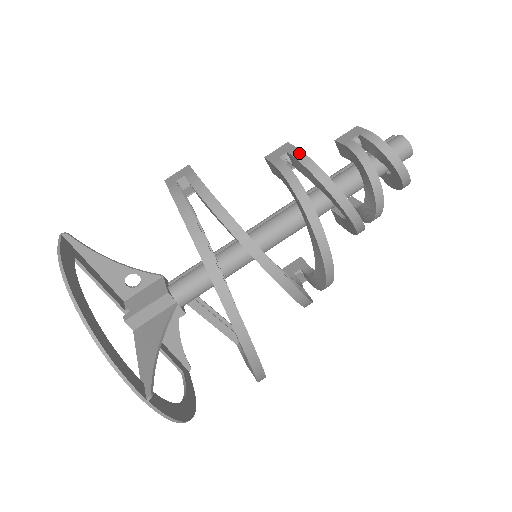
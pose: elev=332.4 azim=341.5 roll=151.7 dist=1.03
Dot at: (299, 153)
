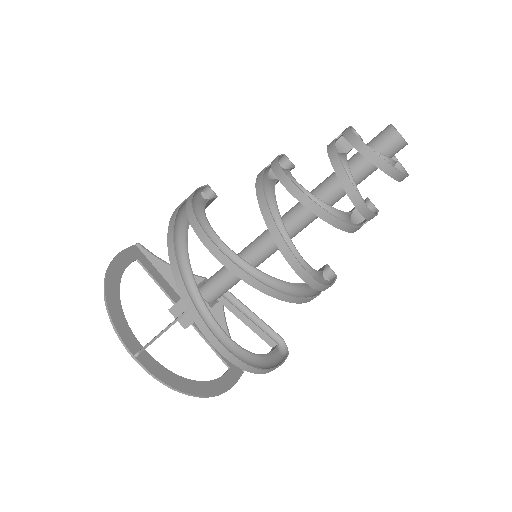
Dot at: (275, 159)
